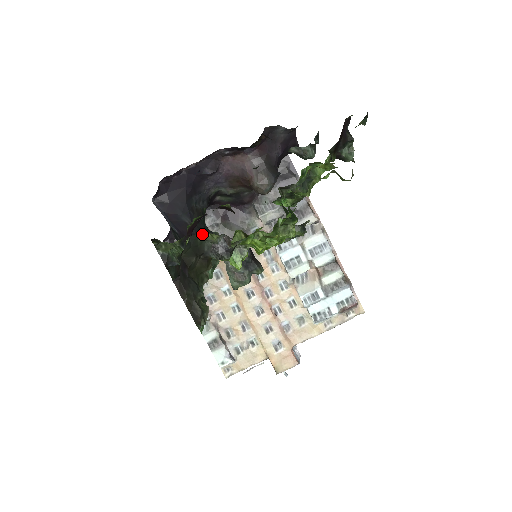
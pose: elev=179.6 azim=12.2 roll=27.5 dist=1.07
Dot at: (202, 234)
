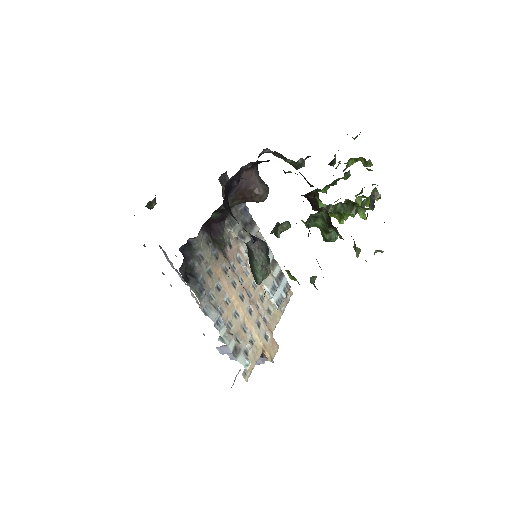
Dot at: (373, 189)
